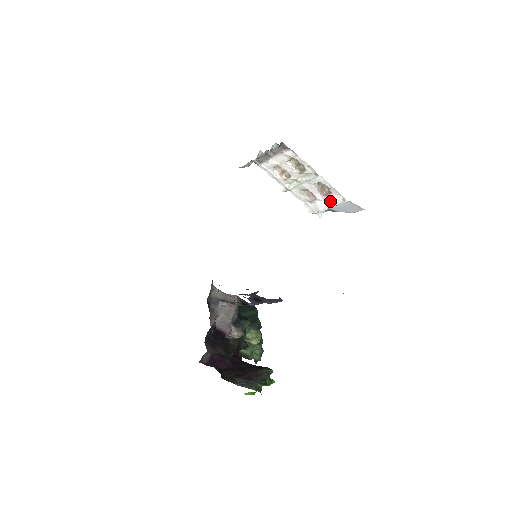
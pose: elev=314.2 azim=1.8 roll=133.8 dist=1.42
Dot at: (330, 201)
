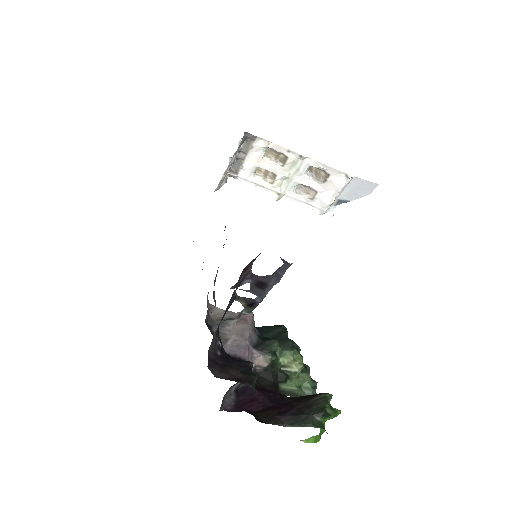
Dot at: (333, 187)
